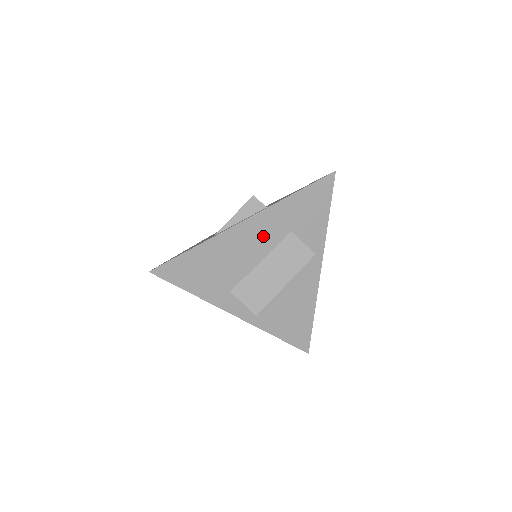
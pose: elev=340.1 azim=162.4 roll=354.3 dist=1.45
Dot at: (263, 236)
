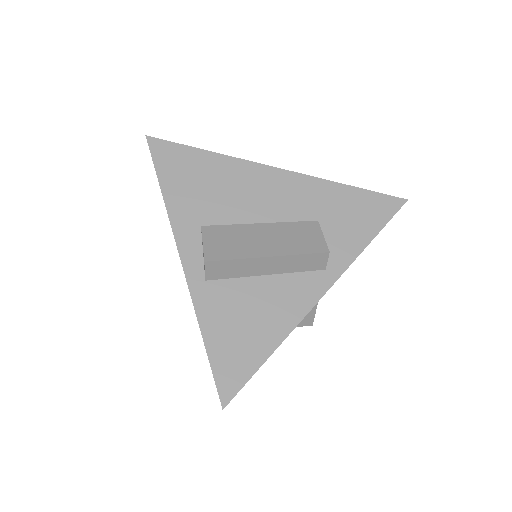
Dot at: (284, 199)
